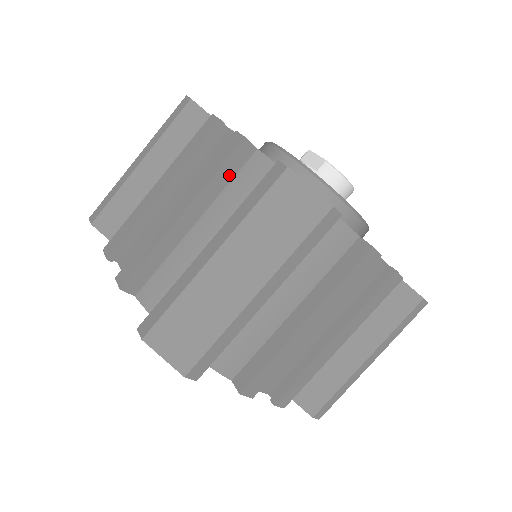
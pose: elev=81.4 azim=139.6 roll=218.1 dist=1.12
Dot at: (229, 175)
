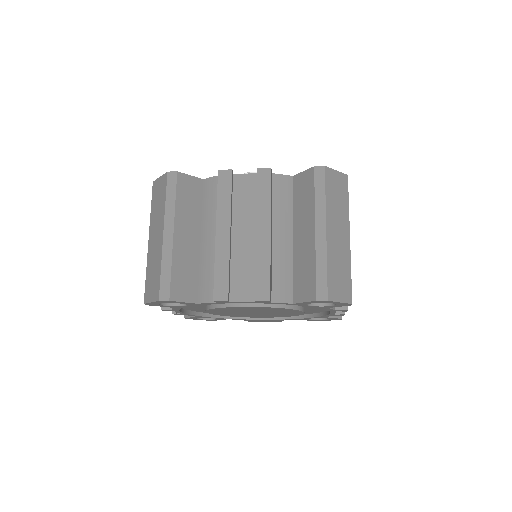
Dot at: occluded
